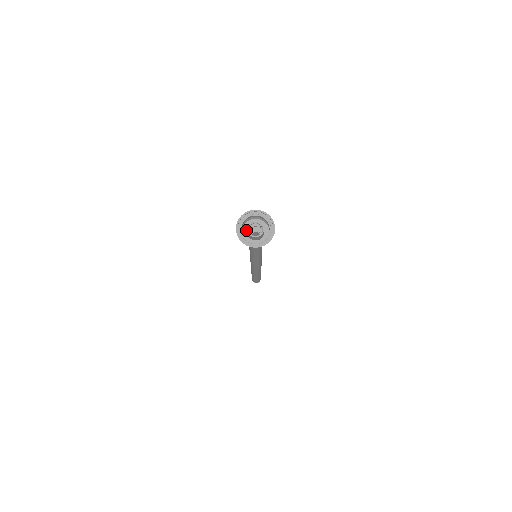
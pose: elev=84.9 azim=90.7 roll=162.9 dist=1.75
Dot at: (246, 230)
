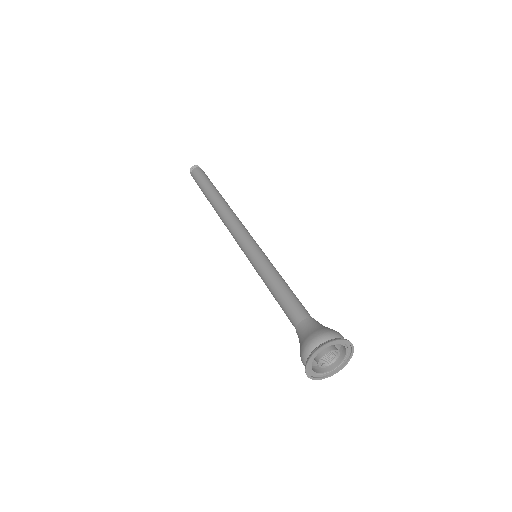
Dot at: occluded
